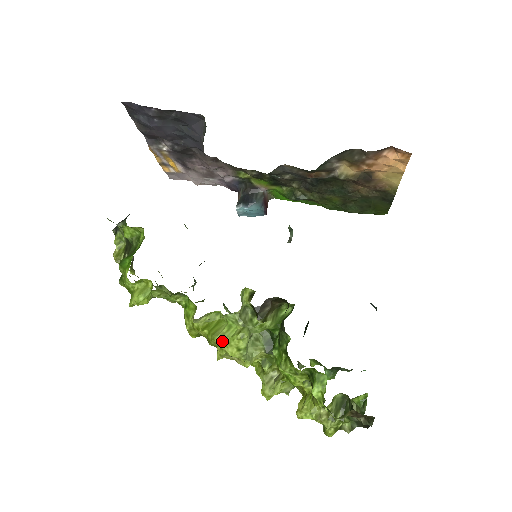
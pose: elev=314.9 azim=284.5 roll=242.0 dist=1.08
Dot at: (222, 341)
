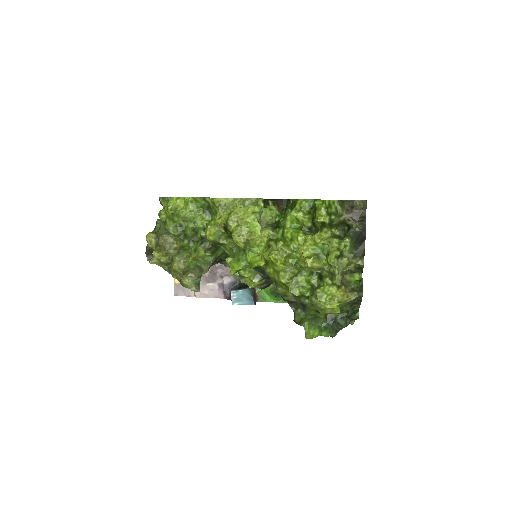
Dot at: (241, 209)
